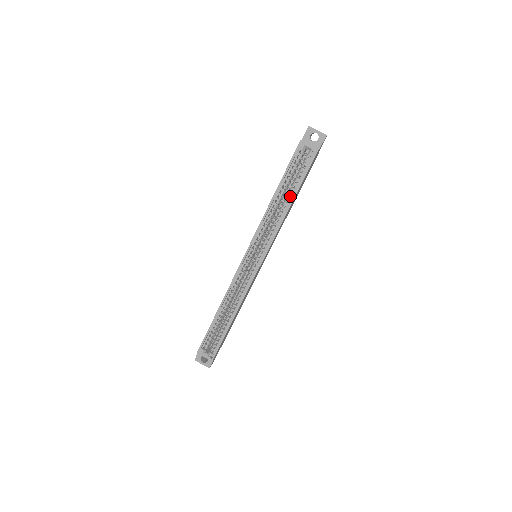
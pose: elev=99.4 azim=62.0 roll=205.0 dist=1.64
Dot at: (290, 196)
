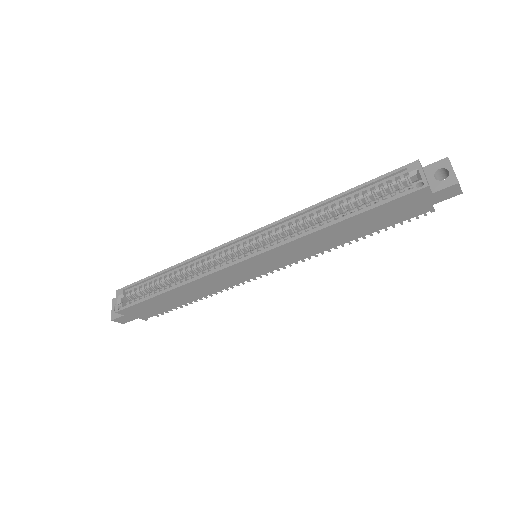
Dot at: occluded
